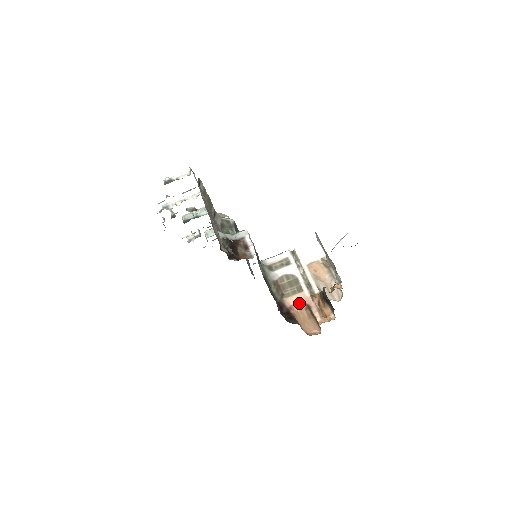
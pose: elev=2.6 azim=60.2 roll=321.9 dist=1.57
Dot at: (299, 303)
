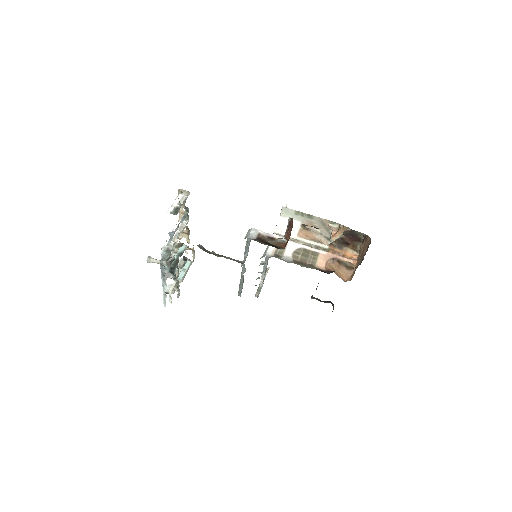
Dot at: (327, 262)
